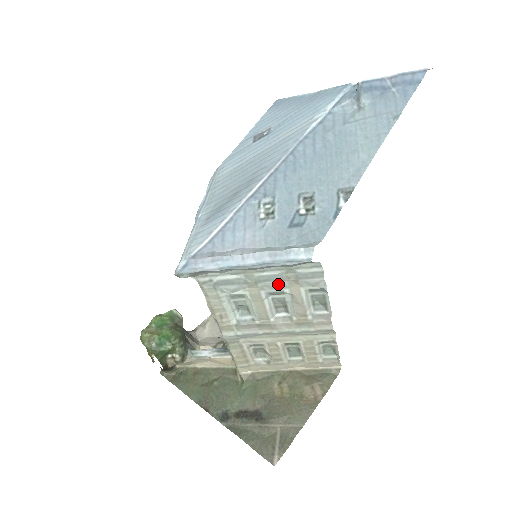
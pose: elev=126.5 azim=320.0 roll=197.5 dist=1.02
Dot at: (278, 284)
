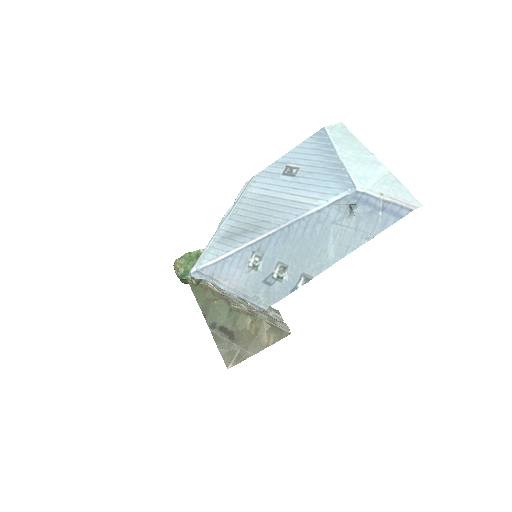
Dot at: occluded
